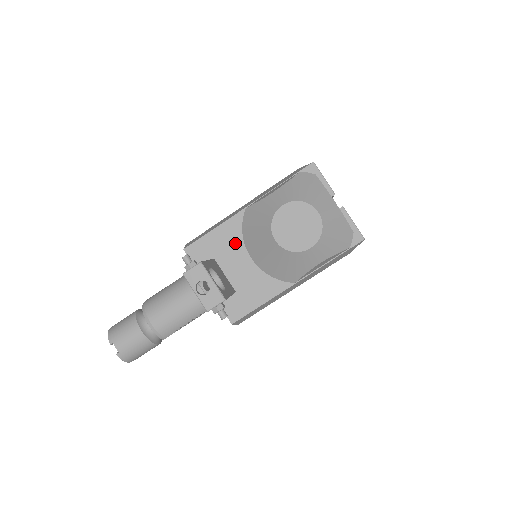
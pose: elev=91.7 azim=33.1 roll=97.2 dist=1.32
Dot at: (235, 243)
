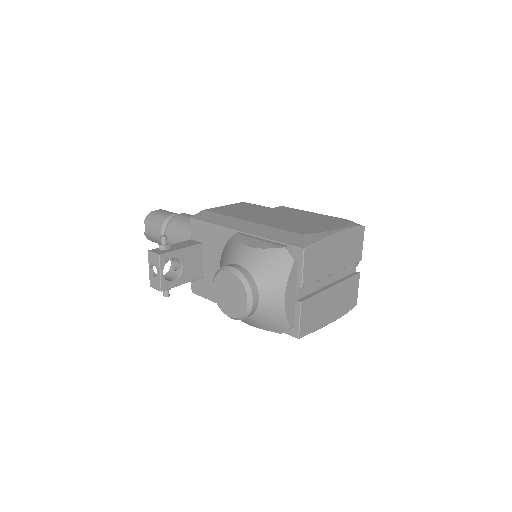
Dot at: (220, 247)
